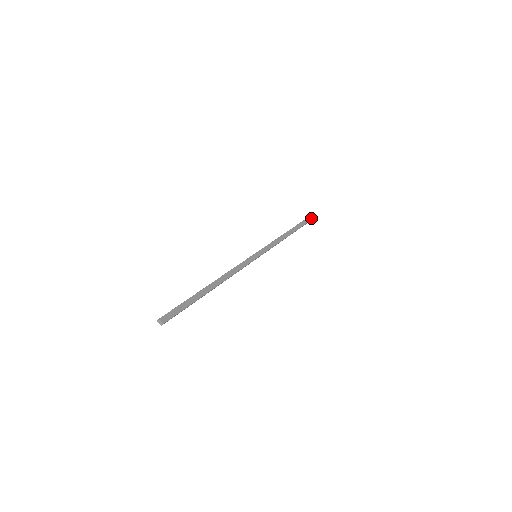
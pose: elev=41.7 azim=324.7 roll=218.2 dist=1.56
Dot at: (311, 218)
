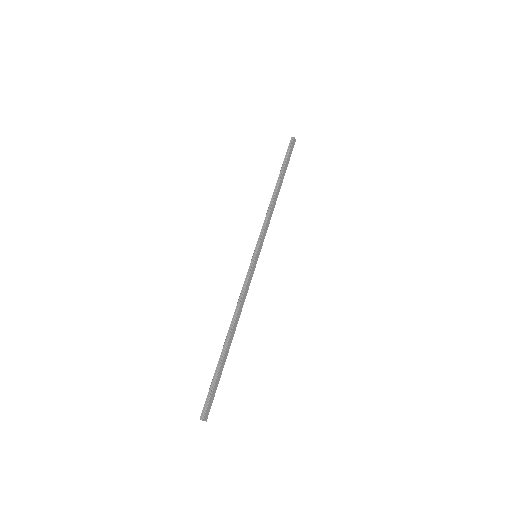
Dot at: (293, 146)
